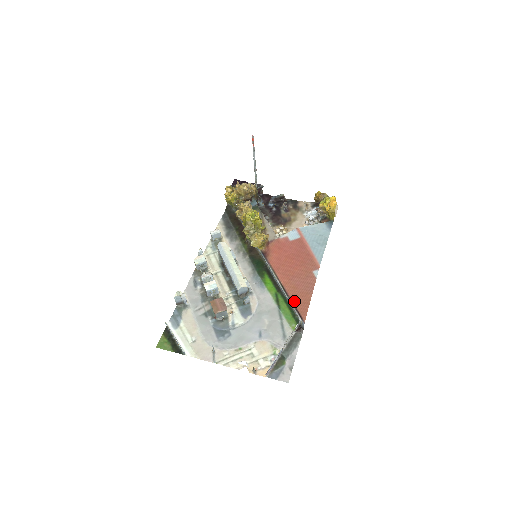
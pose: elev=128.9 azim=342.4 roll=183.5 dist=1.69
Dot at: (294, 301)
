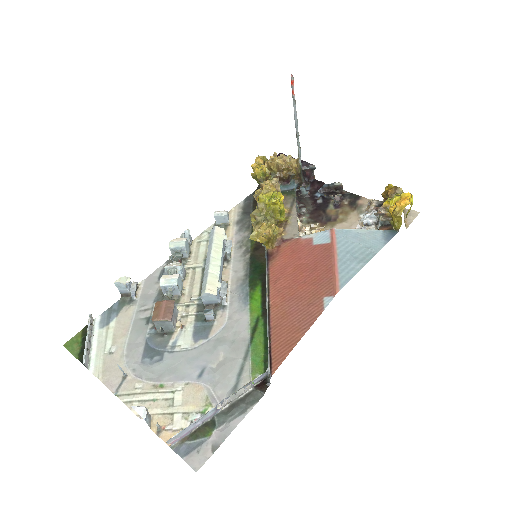
Dot at: (273, 336)
